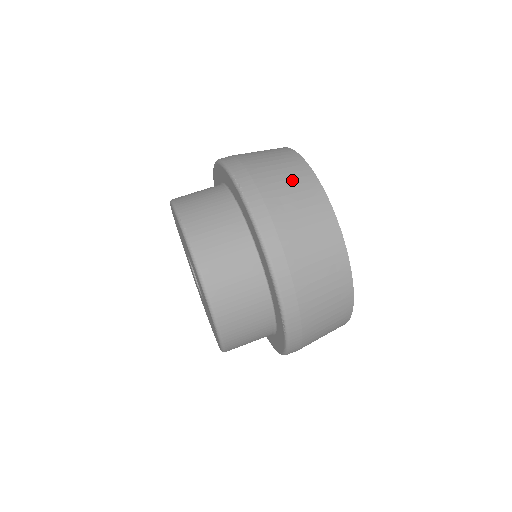
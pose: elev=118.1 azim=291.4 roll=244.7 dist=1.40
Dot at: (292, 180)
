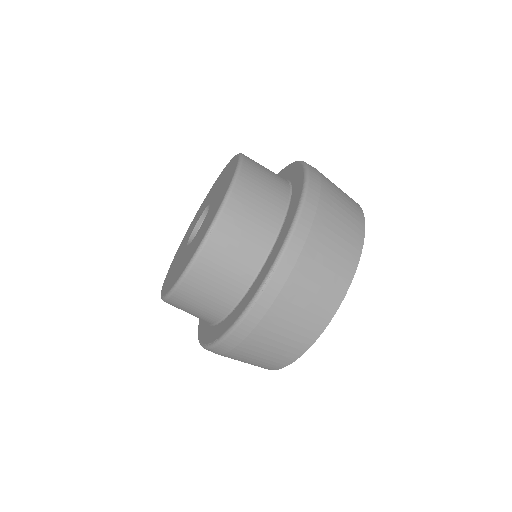
Dot at: (308, 313)
